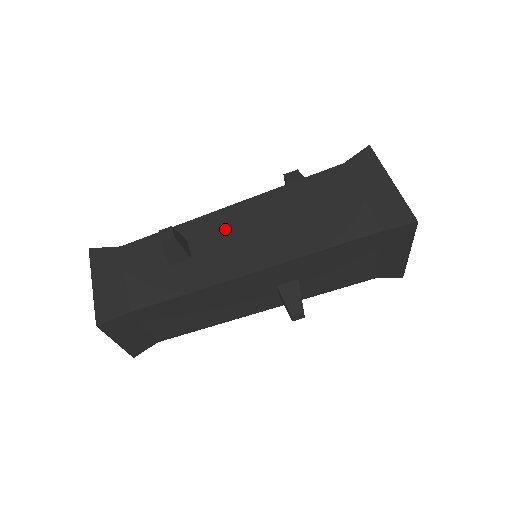
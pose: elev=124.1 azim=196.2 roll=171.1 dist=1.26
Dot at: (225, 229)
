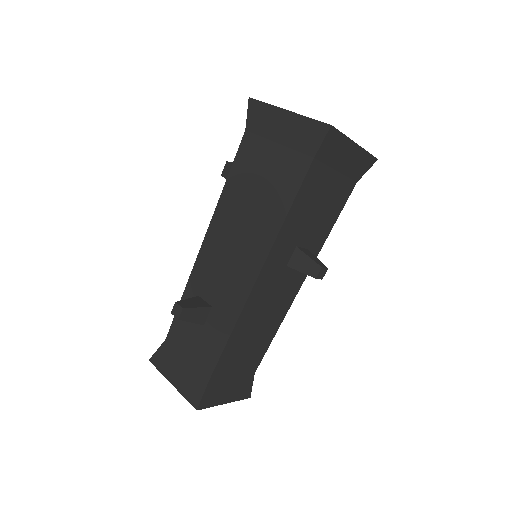
Dot at: (214, 264)
